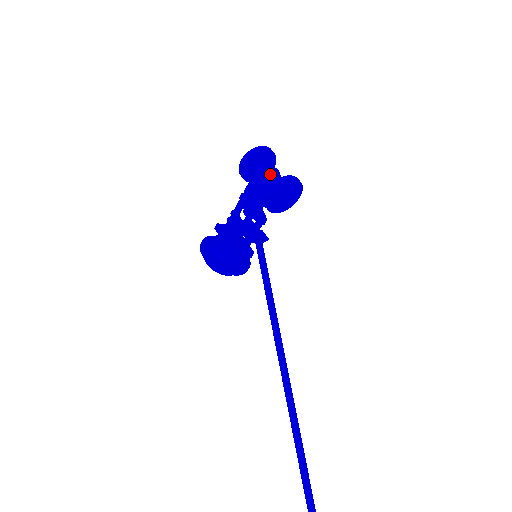
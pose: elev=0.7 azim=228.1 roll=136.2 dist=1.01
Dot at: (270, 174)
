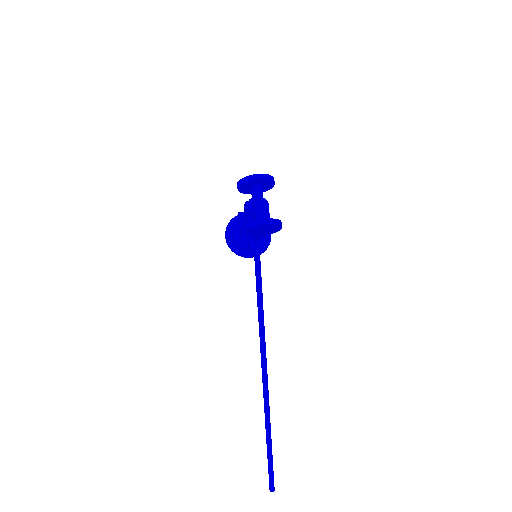
Dot at: (255, 206)
